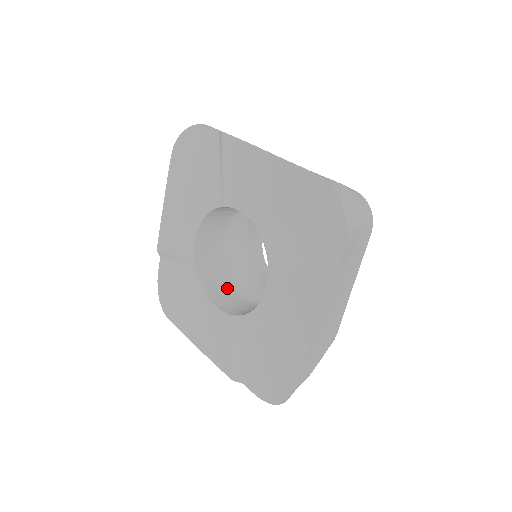
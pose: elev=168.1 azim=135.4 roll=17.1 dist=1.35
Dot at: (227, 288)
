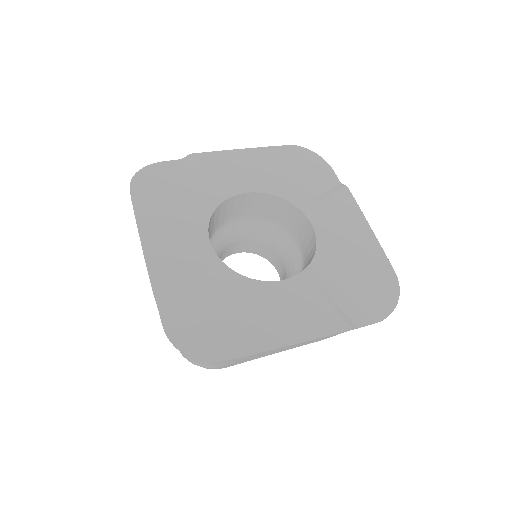
Dot at: occluded
